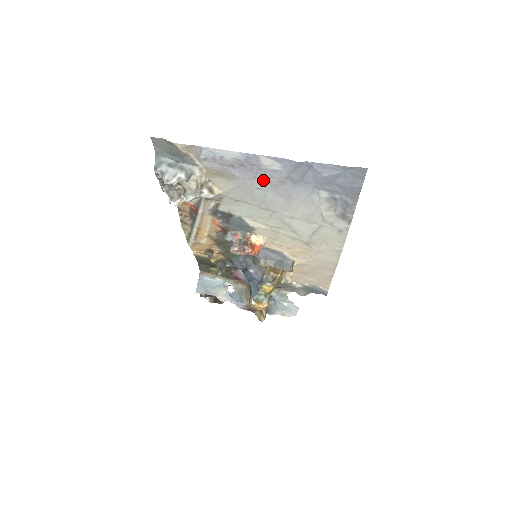
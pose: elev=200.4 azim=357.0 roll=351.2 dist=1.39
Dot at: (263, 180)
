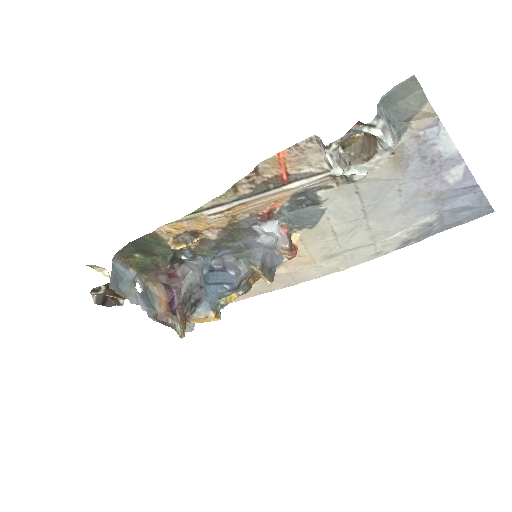
Dot at: (419, 185)
